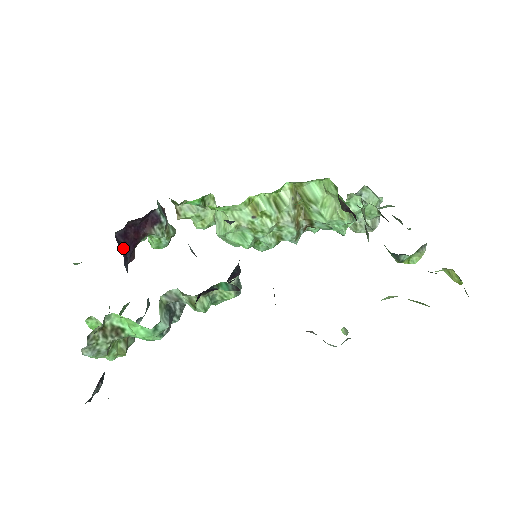
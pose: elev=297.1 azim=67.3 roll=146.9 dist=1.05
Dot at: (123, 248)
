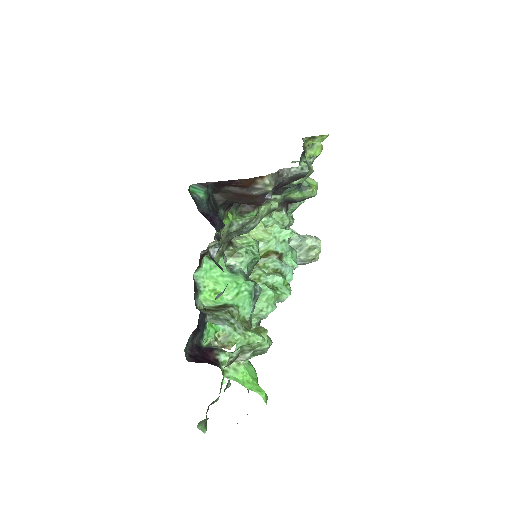
Dot at: (204, 362)
